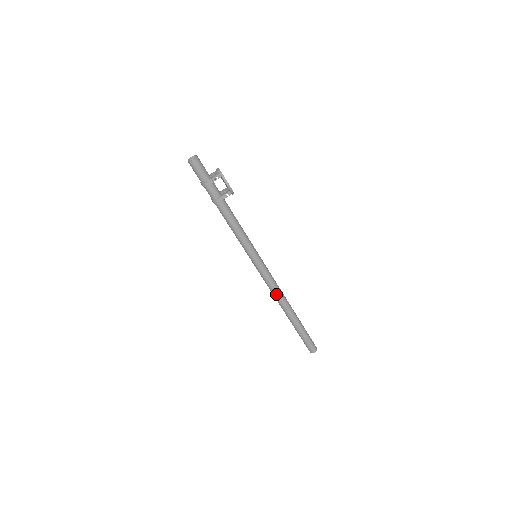
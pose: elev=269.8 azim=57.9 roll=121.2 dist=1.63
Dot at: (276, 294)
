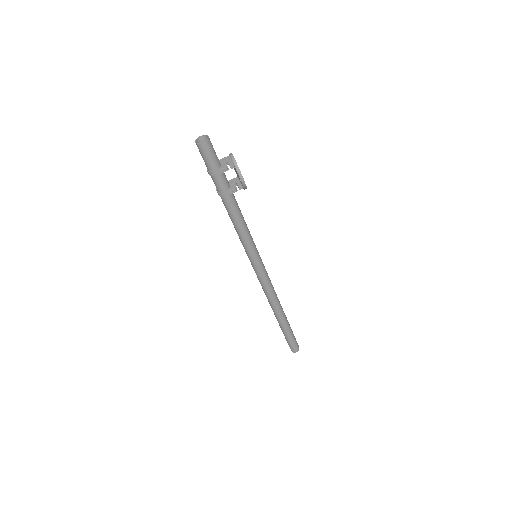
Dot at: (270, 296)
